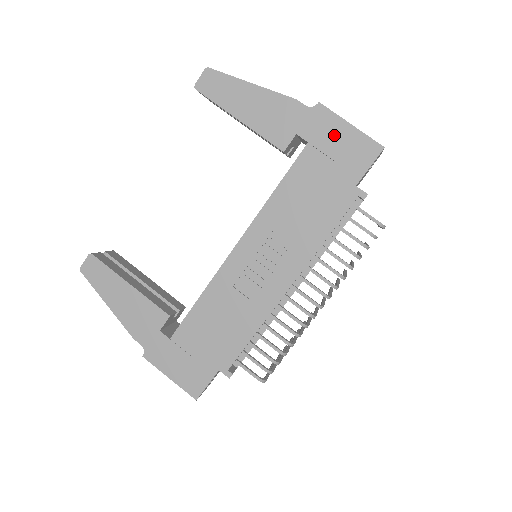
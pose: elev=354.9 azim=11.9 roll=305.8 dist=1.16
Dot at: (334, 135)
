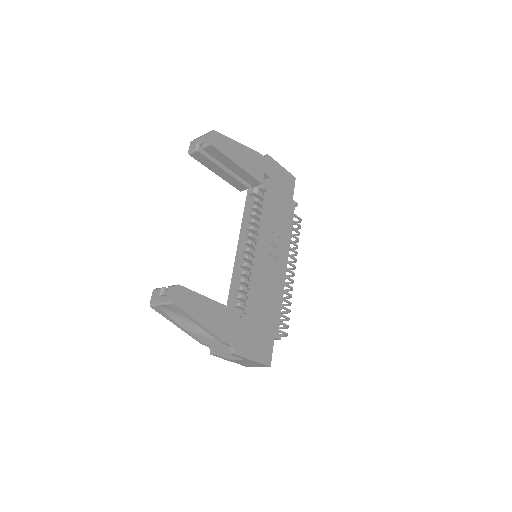
Dot at: (278, 172)
